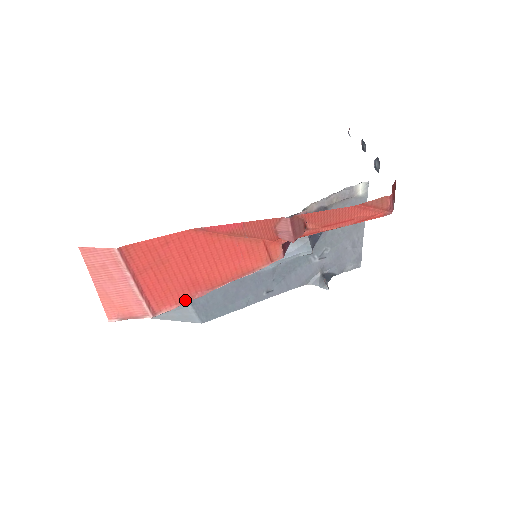
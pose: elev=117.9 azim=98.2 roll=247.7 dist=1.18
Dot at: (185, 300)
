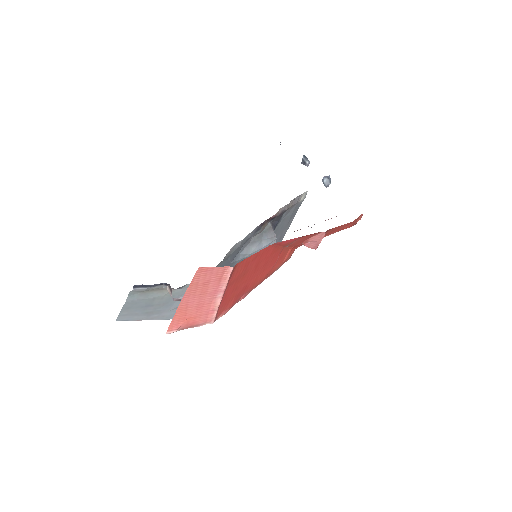
Dot at: (234, 303)
